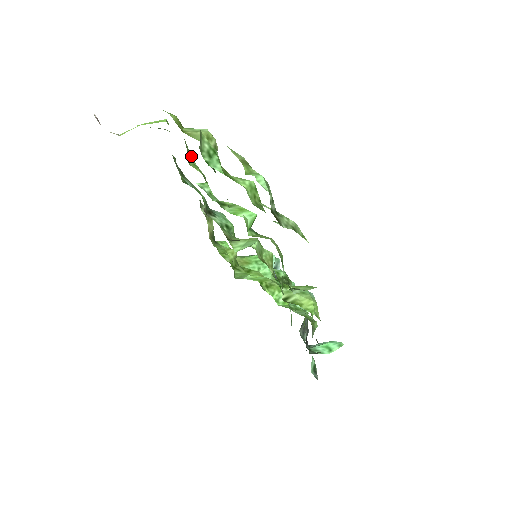
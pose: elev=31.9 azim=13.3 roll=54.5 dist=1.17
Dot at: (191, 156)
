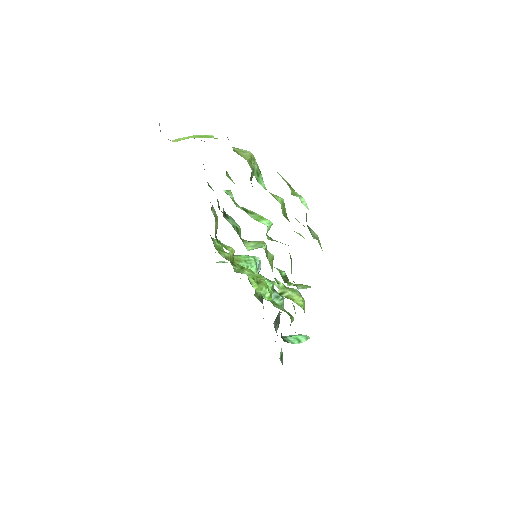
Dot at: occluded
